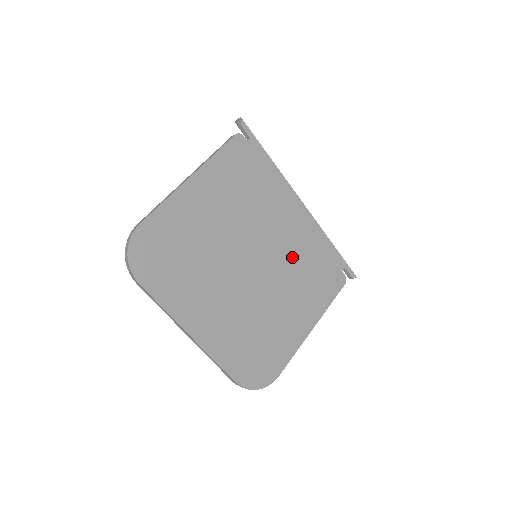
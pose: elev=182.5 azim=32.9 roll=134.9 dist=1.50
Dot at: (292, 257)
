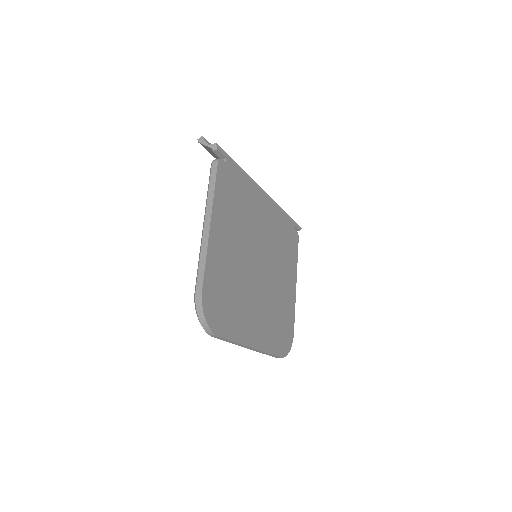
Dot at: (274, 241)
